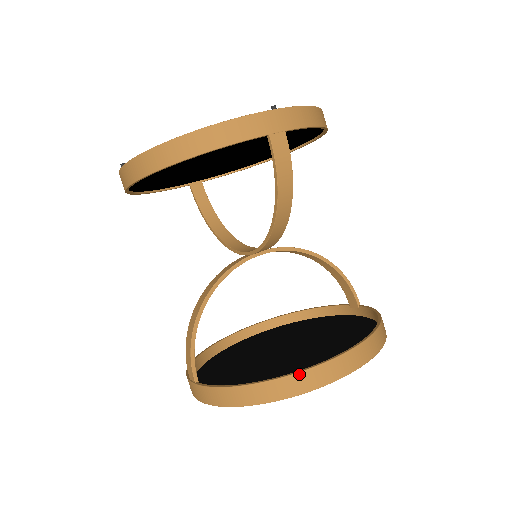
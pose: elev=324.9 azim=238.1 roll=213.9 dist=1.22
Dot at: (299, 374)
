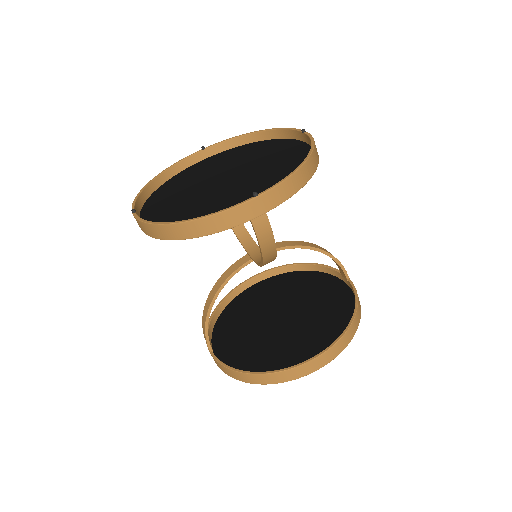
Dot at: (279, 373)
